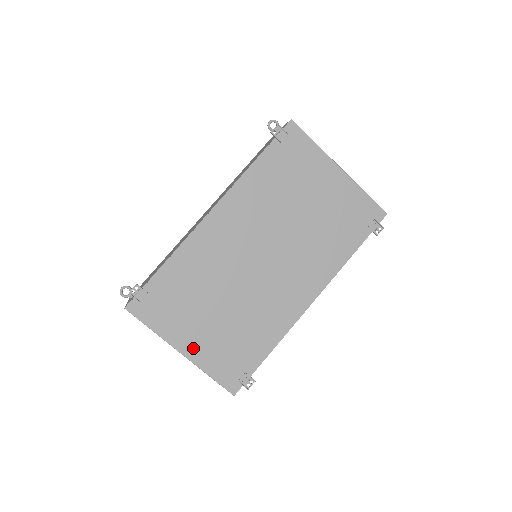
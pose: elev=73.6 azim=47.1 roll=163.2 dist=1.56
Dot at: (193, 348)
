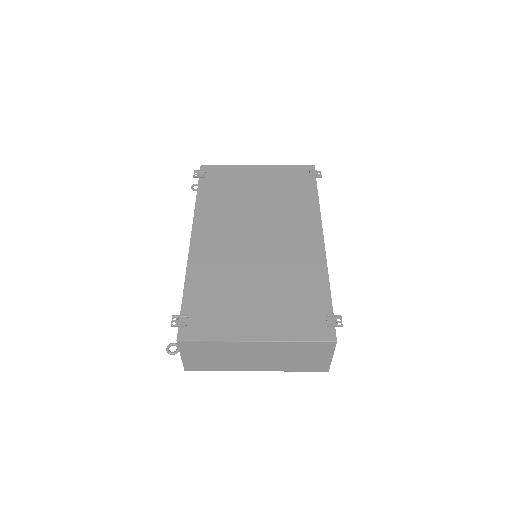
Dot at: (263, 330)
